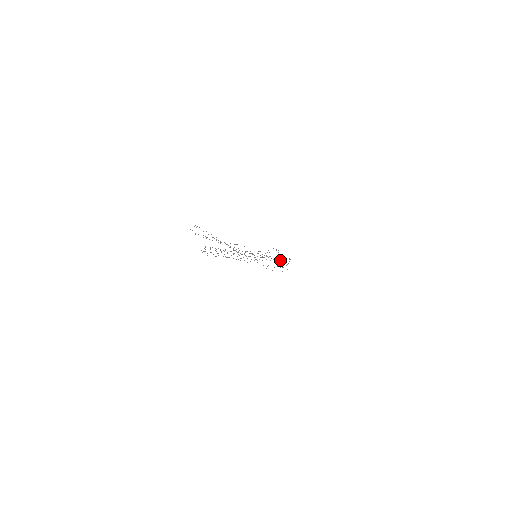
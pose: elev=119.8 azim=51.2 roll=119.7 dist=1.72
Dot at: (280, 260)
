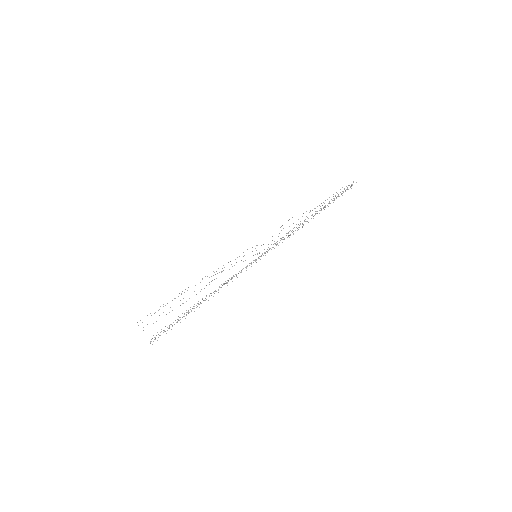
Dot at: (319, 210)
